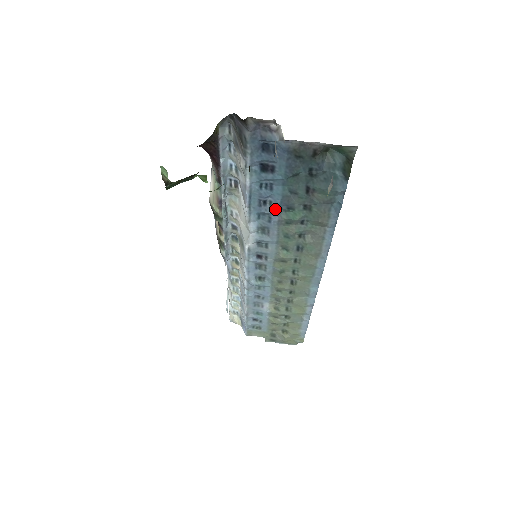
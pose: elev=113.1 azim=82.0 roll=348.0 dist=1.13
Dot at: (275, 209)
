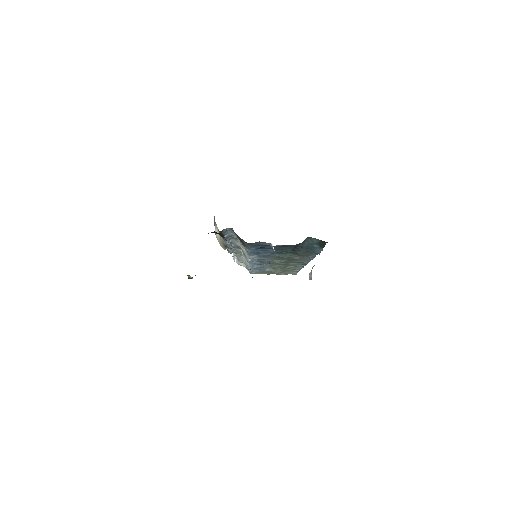
Dot at: (270, 254)
